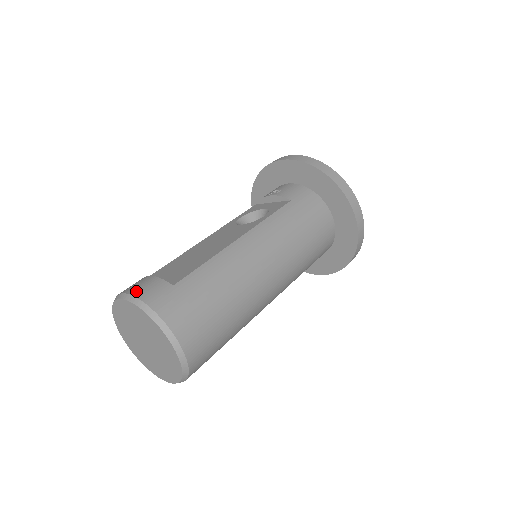
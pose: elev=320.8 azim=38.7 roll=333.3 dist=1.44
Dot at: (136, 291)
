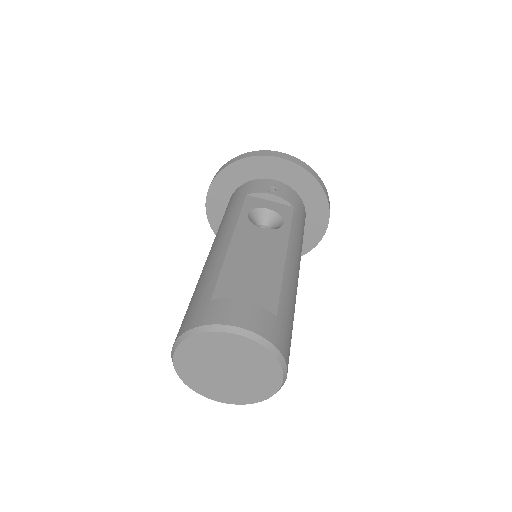
Dot at: (252, 325)
